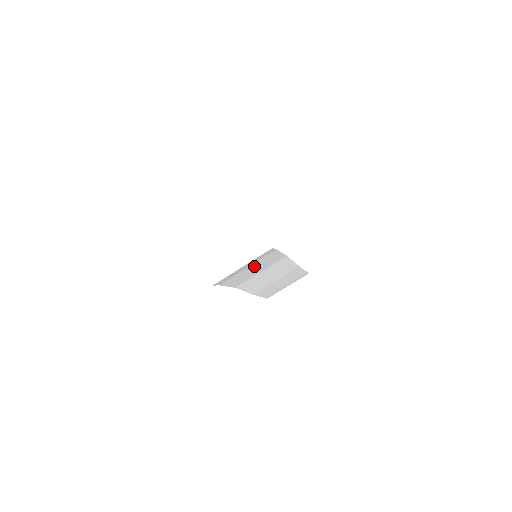
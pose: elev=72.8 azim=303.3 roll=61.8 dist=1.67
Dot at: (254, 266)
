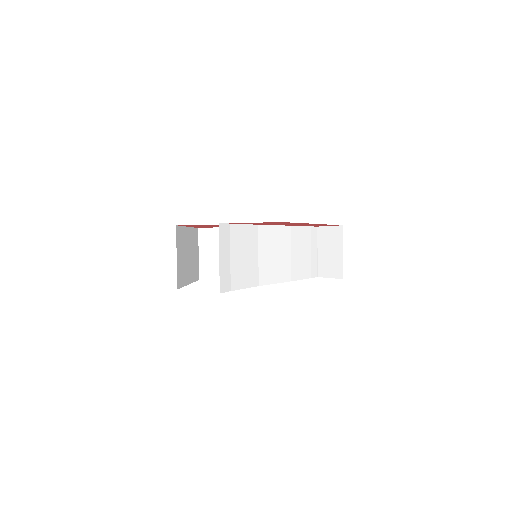
Dot at: (237, 253)
